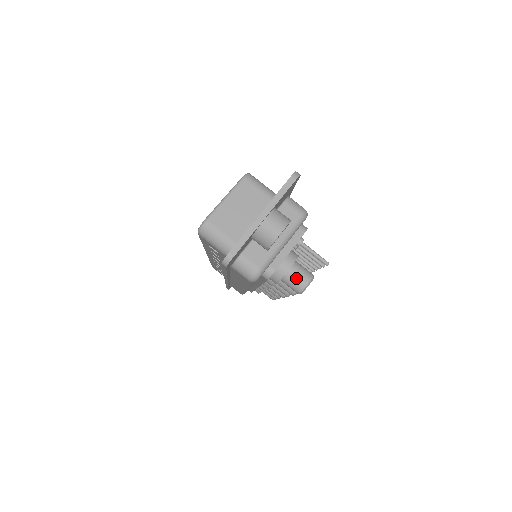
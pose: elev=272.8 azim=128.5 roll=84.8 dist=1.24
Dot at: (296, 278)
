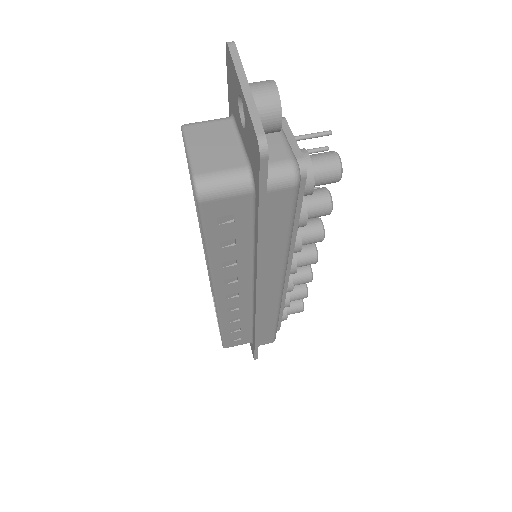
Dot at: (324, 162)
